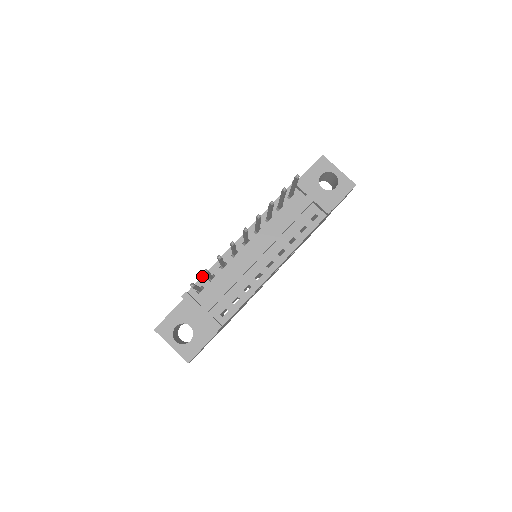
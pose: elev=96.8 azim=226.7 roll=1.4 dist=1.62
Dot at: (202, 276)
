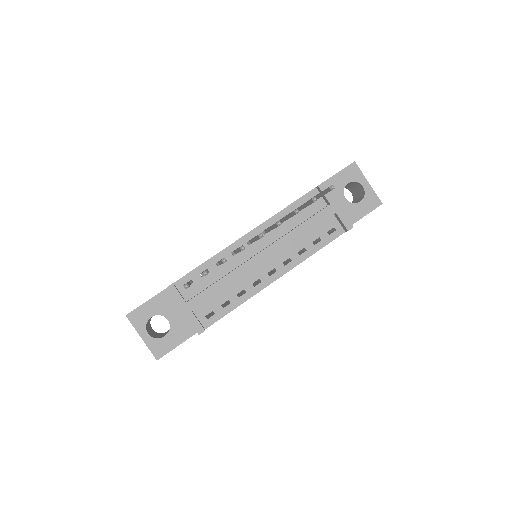
Dot at: (194, 269)
